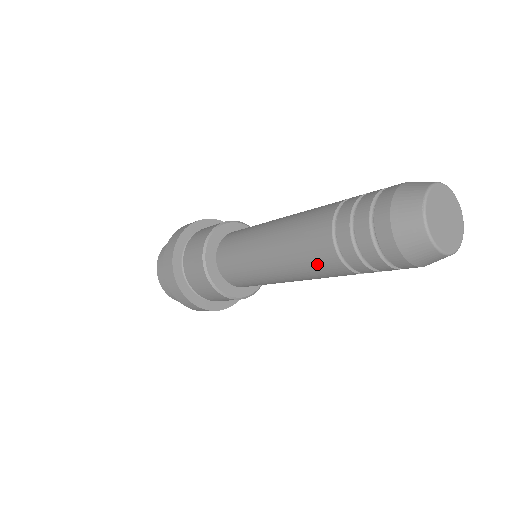
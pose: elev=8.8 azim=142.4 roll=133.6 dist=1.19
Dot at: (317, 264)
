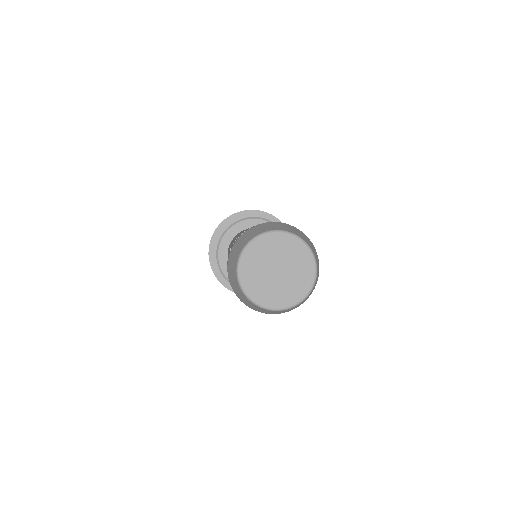
Dot at: occluded
